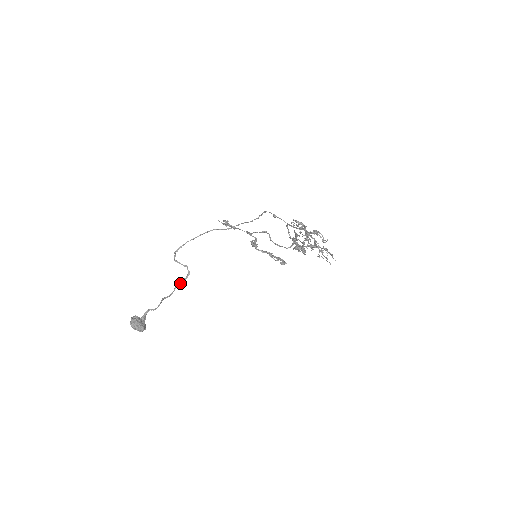
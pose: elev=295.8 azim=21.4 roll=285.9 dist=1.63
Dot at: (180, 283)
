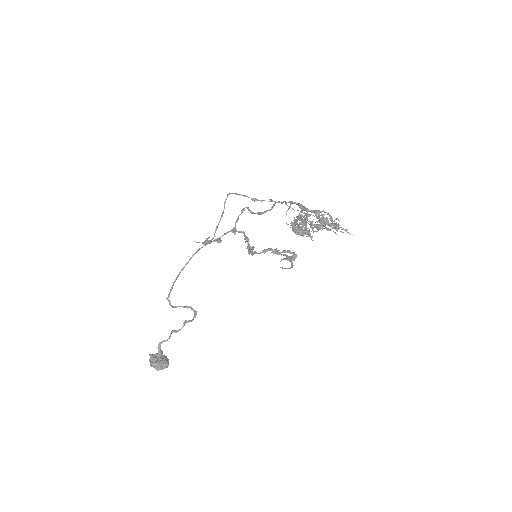
Dot at: occluded
